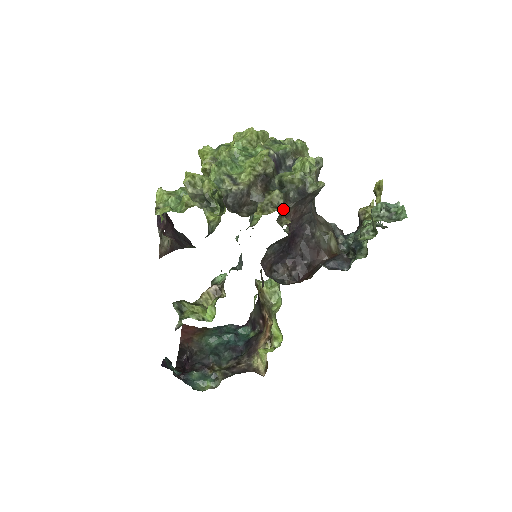
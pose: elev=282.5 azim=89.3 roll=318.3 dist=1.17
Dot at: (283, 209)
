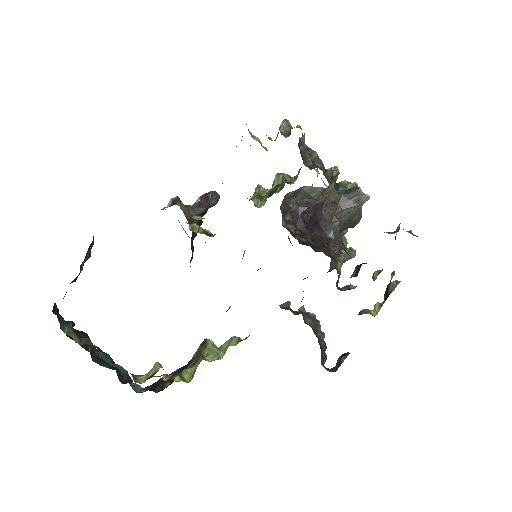
Dot at: (332, 180)
